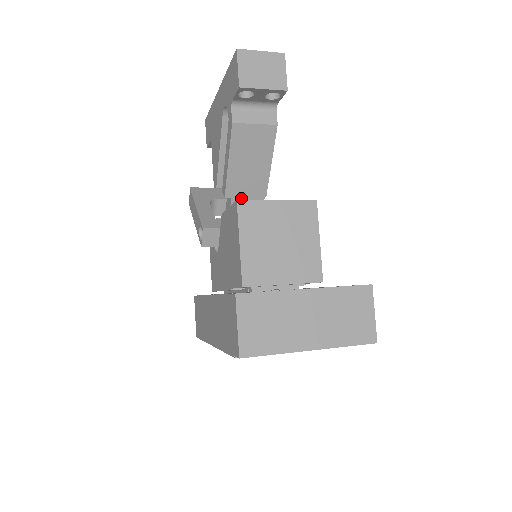
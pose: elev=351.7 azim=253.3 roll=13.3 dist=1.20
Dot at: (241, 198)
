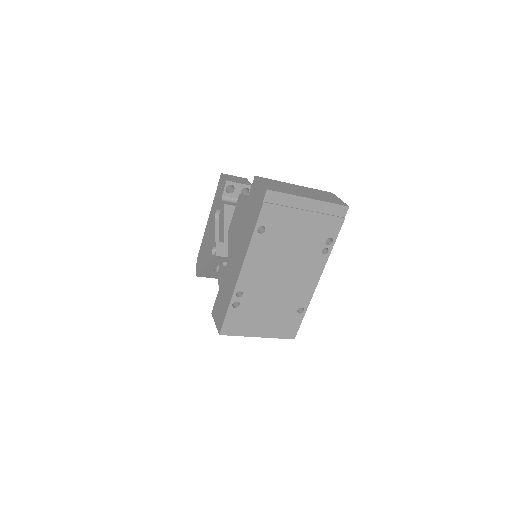
Dot at: occluded
